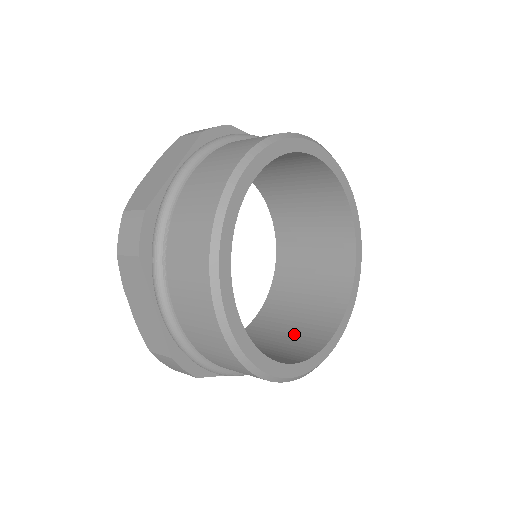
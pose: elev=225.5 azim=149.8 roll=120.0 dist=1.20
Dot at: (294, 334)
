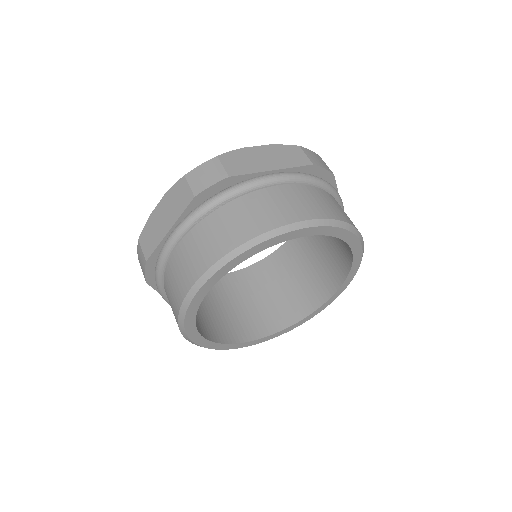
Dot at: (224, 315)
